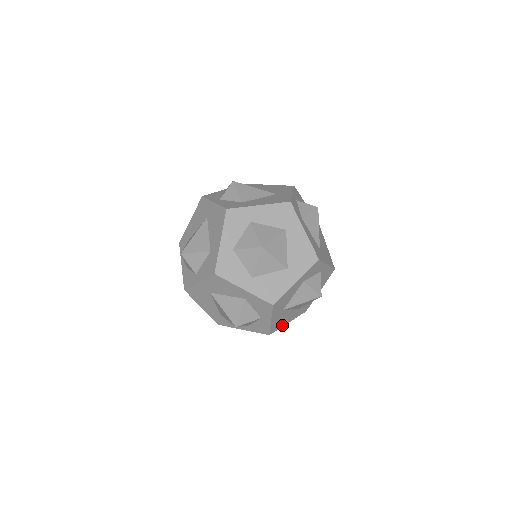
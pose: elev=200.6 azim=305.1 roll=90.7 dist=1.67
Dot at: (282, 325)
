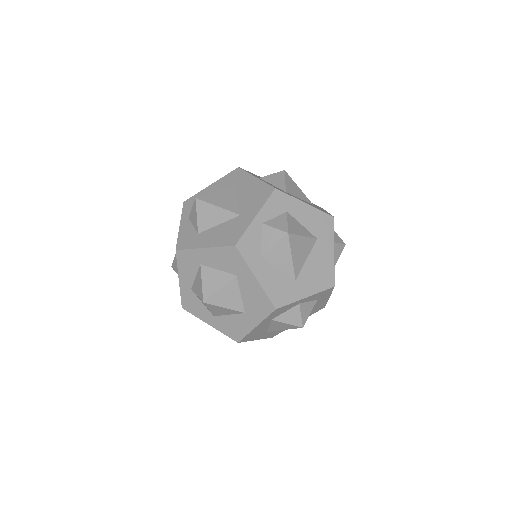
Dot at: occluded
